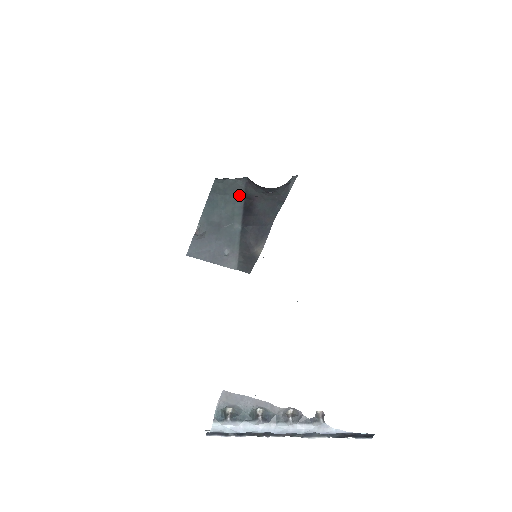
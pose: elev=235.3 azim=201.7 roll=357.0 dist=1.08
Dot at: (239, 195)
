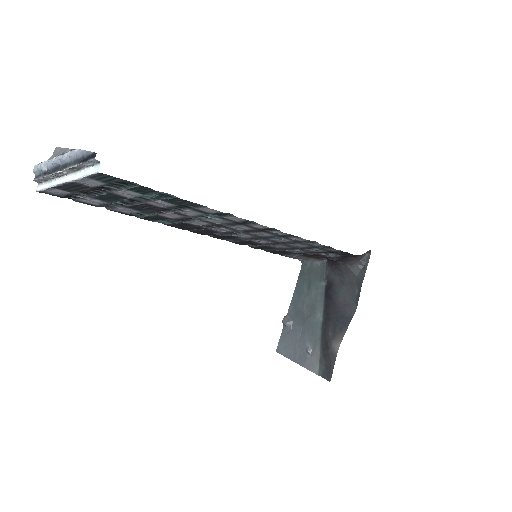
Dot at: (321, 280)
